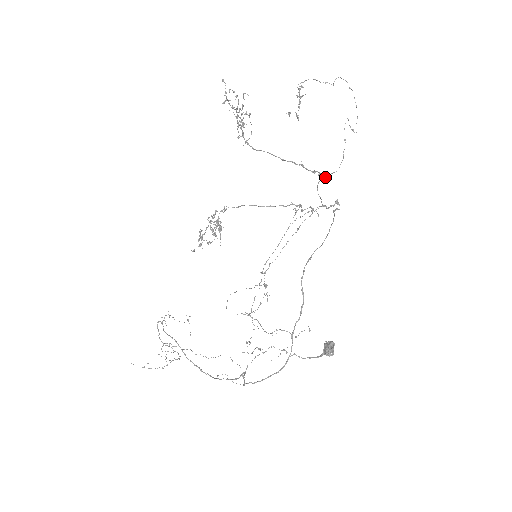
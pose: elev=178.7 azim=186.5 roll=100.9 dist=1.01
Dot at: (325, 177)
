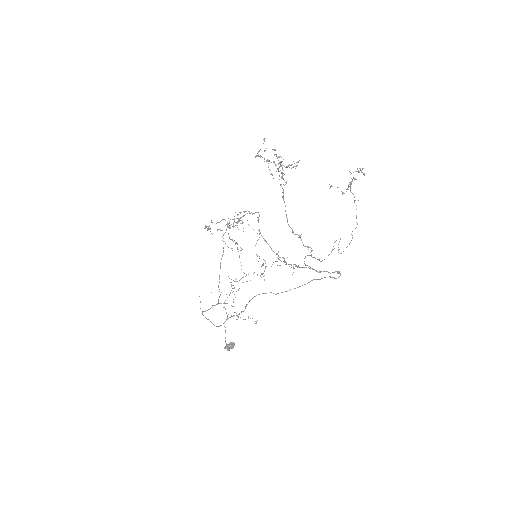
Dot at: (312, 257)
